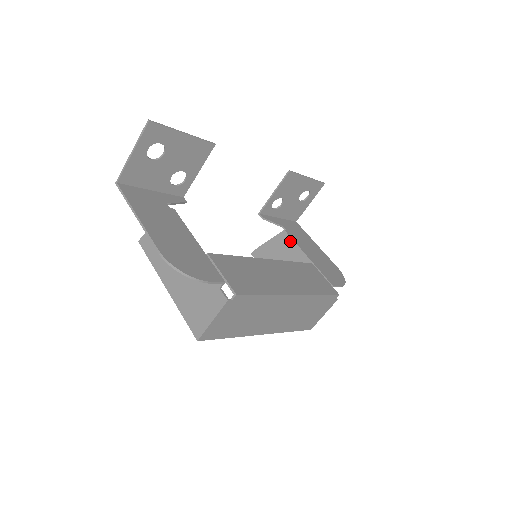
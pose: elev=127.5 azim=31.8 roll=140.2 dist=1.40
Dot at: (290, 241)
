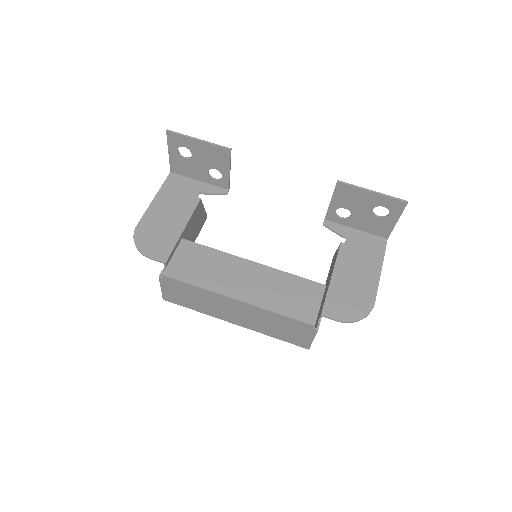
Dot at: (337, 256)
